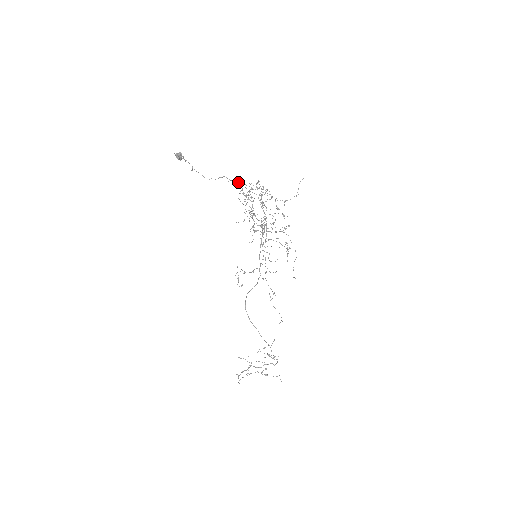
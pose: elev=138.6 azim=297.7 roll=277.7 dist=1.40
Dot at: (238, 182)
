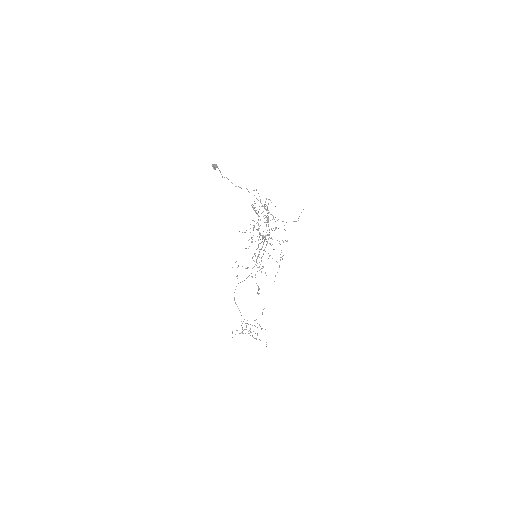
Dot at: occluded
